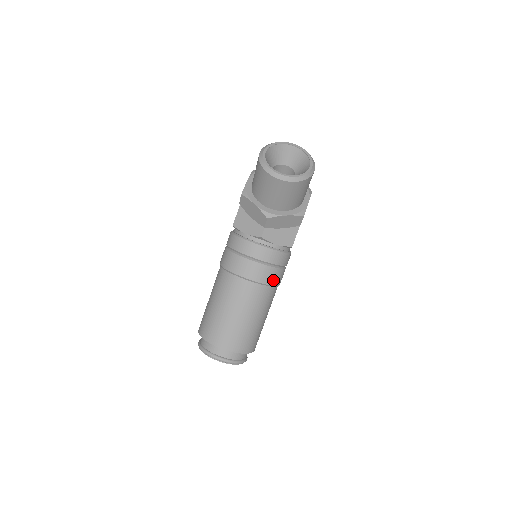
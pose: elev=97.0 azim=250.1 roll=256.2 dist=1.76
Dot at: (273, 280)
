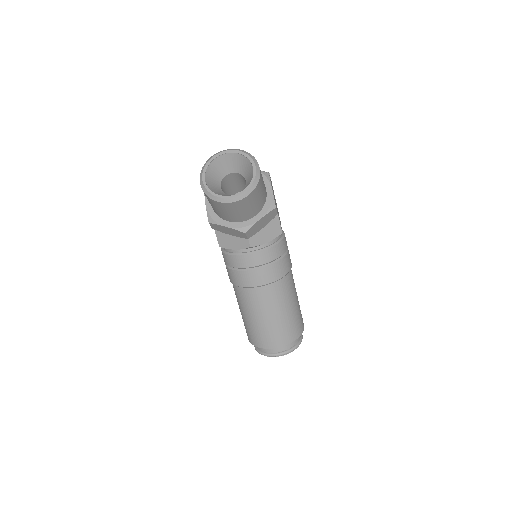
Dot at: (284, 270)
